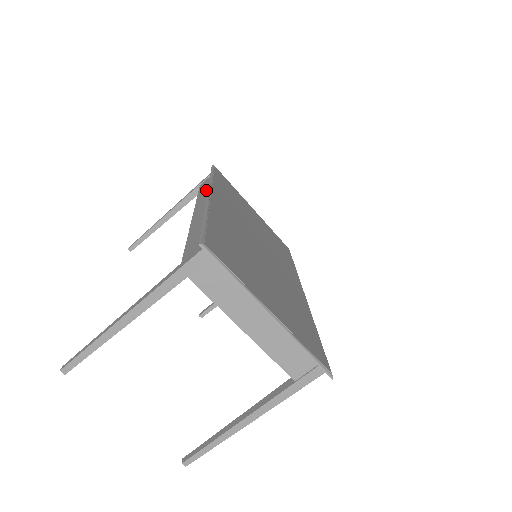
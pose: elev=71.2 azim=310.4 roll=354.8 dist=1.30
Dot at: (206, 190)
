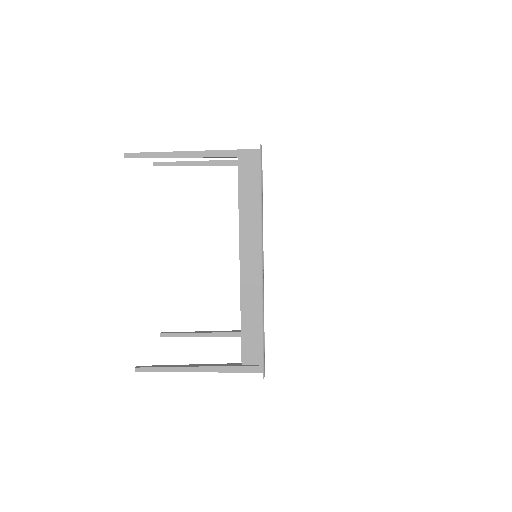
Dot at: (251, 215)
